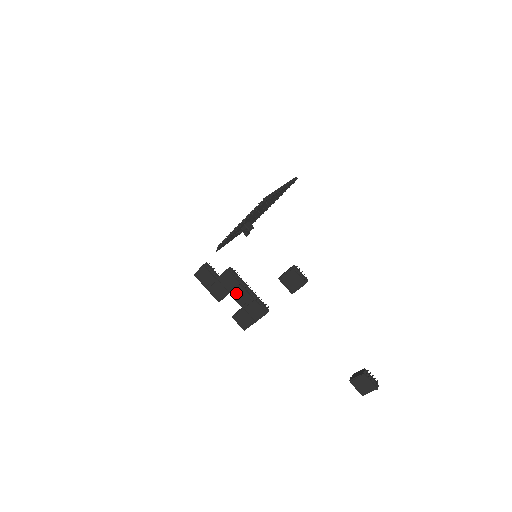
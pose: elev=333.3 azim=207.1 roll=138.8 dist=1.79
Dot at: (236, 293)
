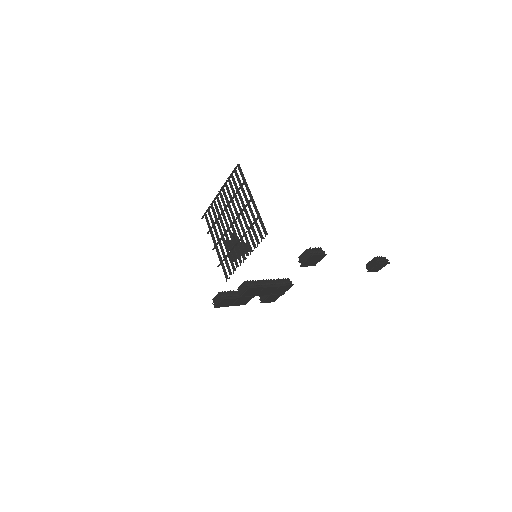
Dot at: (261, 293)
